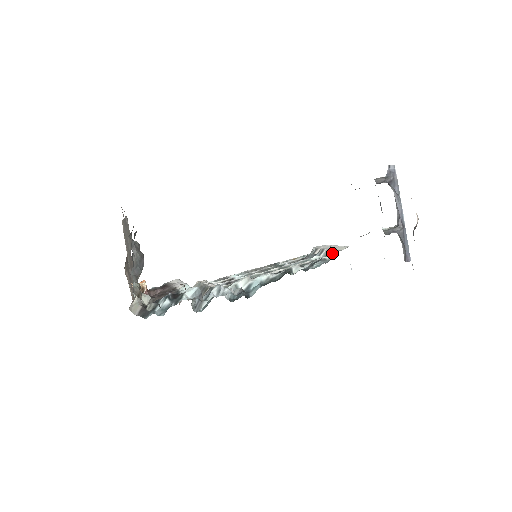
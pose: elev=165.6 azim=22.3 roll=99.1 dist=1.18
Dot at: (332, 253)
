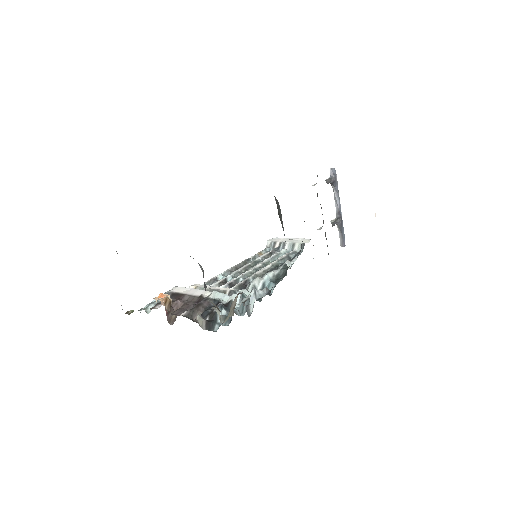
Dot at: (299, 246)
